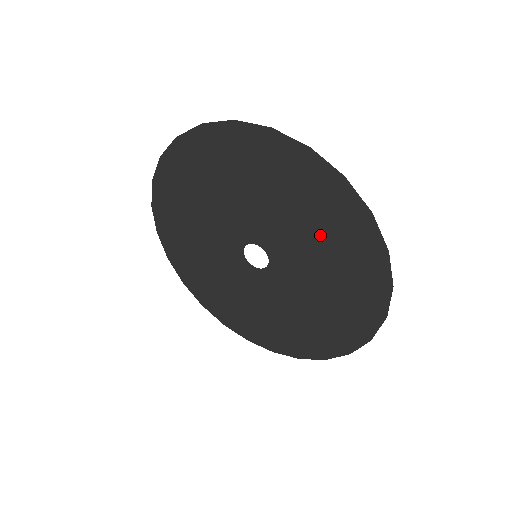
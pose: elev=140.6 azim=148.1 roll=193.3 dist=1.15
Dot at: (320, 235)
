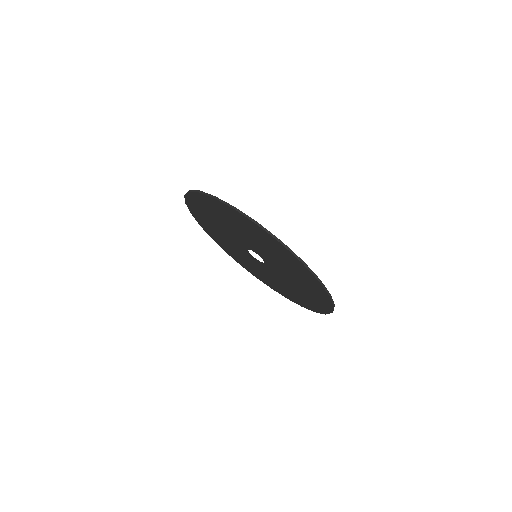
Dot at: (258, 239)
